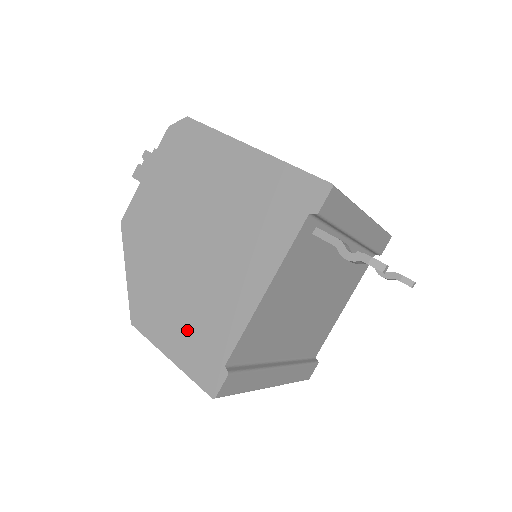
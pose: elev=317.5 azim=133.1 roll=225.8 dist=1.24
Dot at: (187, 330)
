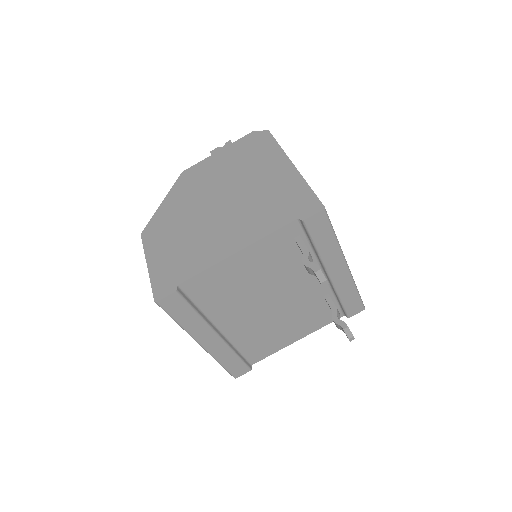
Dot at: (172, 253)
